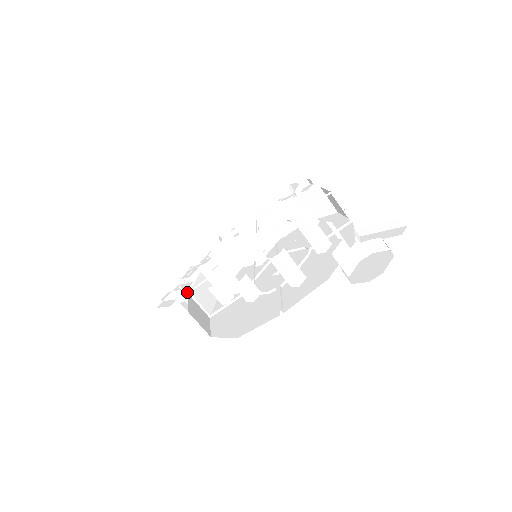
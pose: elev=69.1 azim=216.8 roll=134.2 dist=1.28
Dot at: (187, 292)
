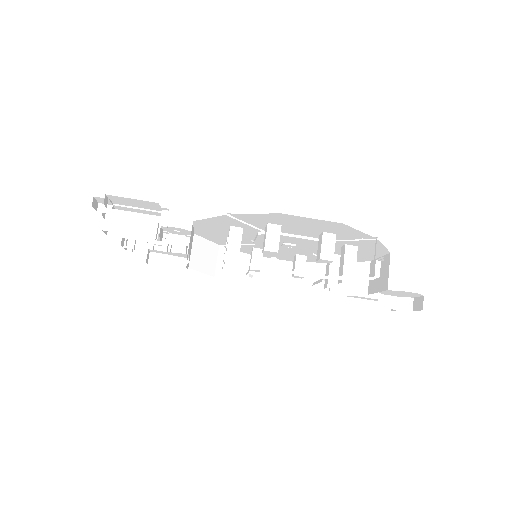
Dot at: occluded
